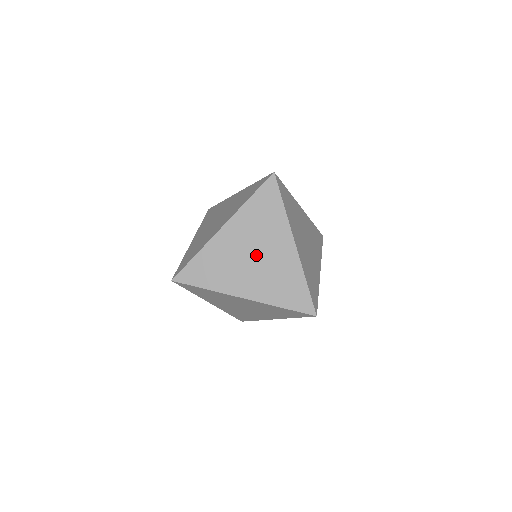
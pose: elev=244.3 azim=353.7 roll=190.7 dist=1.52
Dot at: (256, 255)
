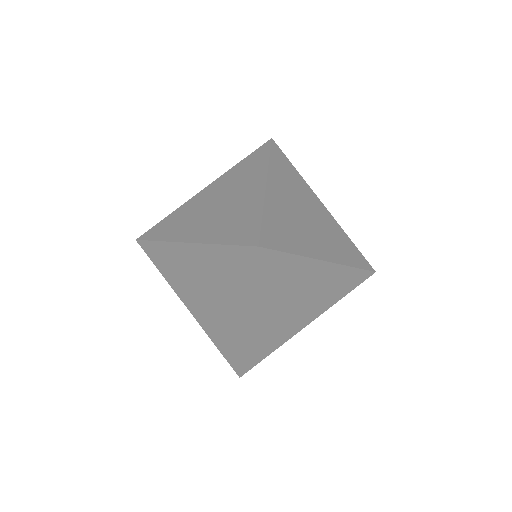
Dot at: (307, 214)
